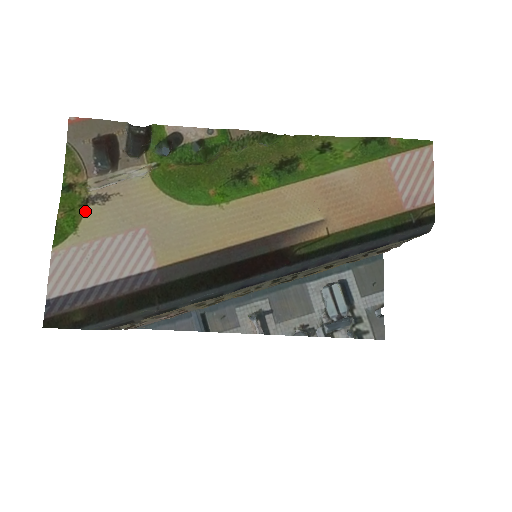
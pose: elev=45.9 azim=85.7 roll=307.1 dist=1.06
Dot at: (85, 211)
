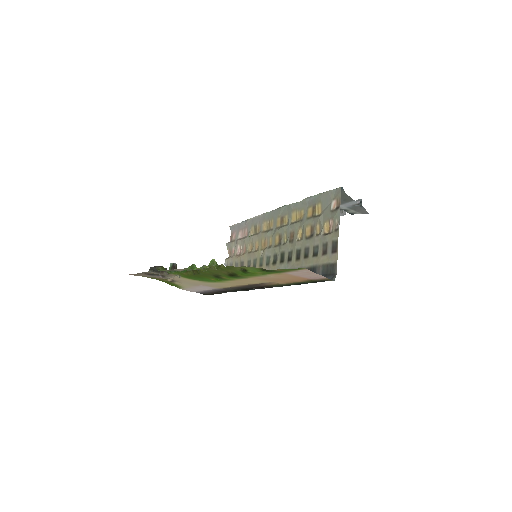
Dot at: (175, 284)
